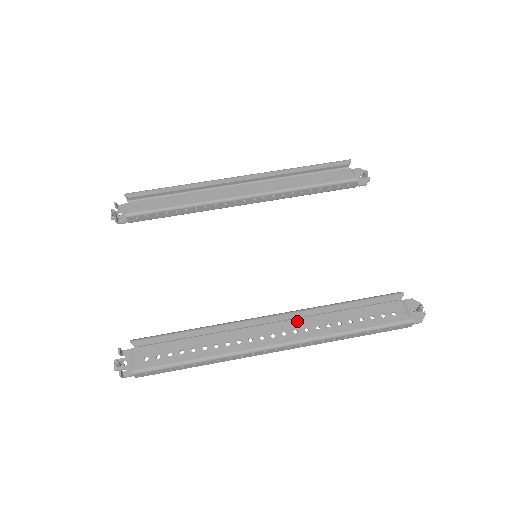
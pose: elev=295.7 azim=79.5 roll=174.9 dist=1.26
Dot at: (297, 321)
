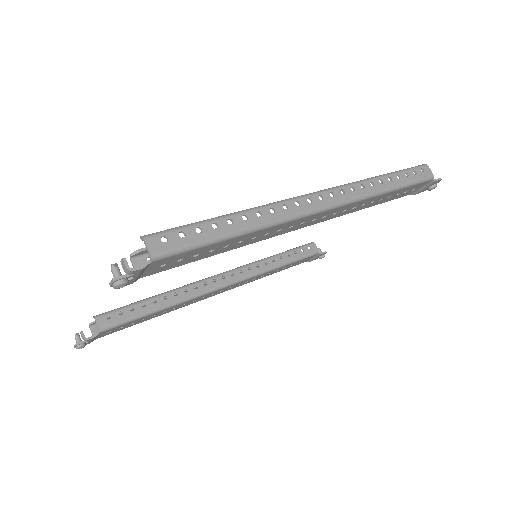
Dot at: occluded
